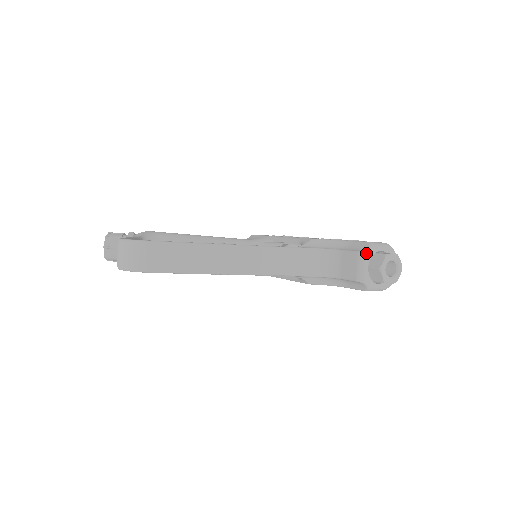
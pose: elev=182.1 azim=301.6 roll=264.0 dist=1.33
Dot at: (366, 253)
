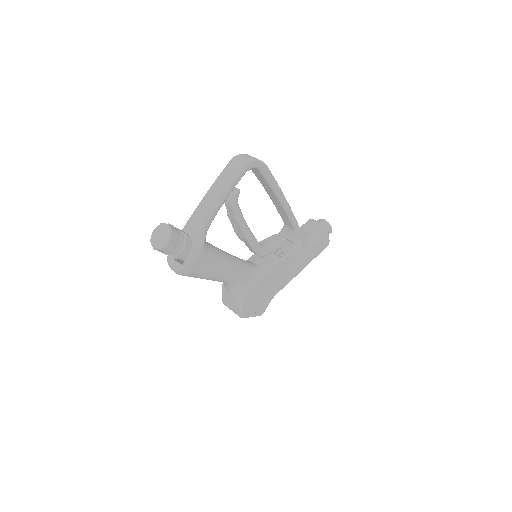
Dot at: (312, 219)
